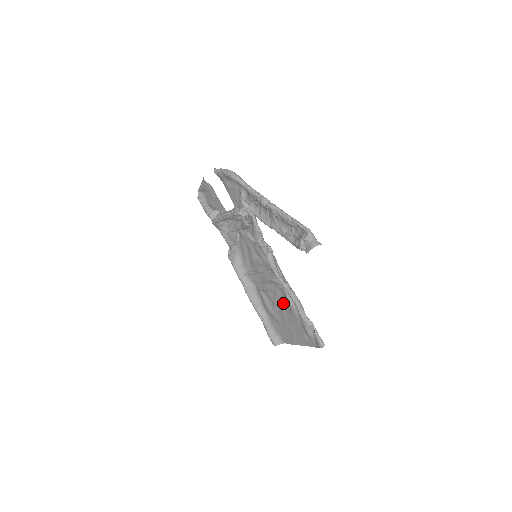
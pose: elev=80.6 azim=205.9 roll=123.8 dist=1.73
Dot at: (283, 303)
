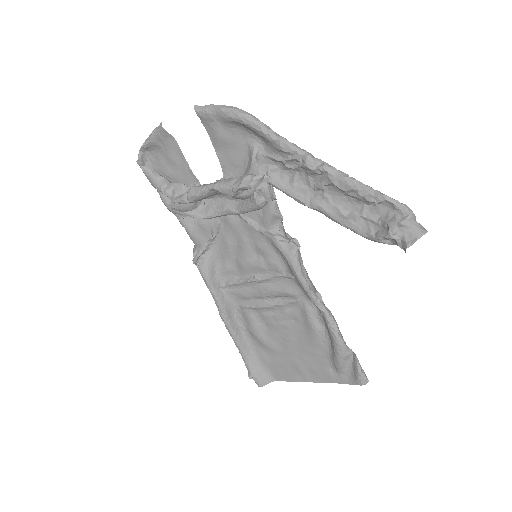
Dot at: (294, 325)
